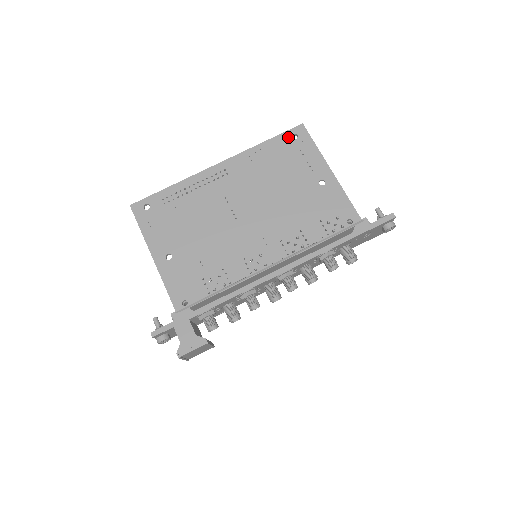
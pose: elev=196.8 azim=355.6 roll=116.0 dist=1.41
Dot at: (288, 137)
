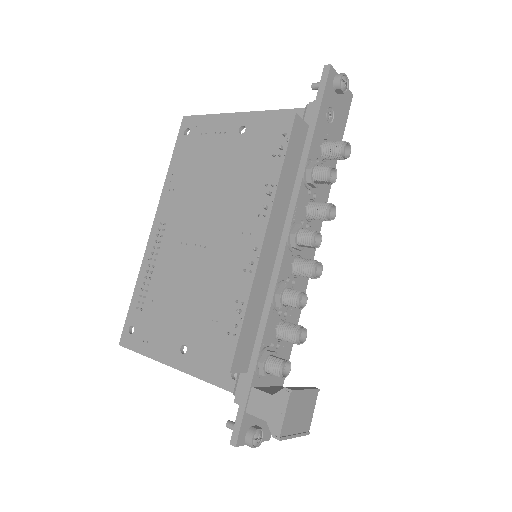
Dot at: (182, 139)
